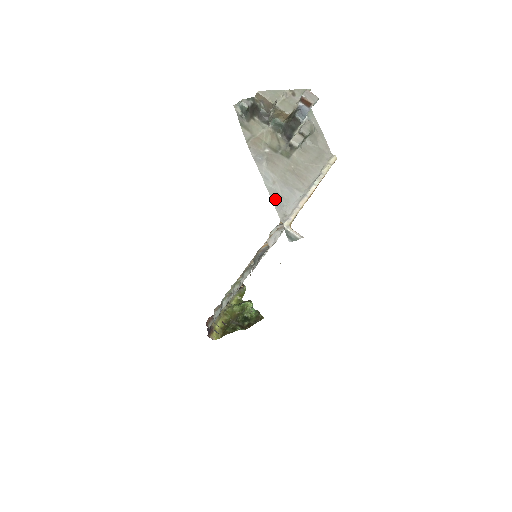
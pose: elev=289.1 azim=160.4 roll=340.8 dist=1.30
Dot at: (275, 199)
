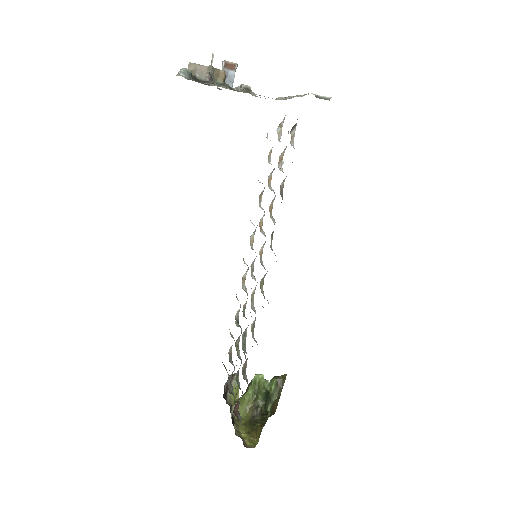
Dot at: occluded
